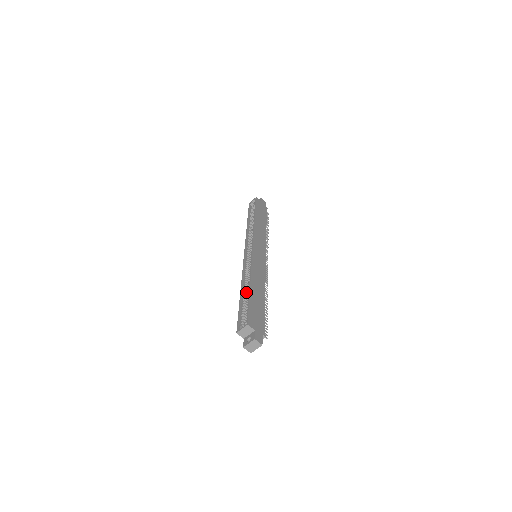
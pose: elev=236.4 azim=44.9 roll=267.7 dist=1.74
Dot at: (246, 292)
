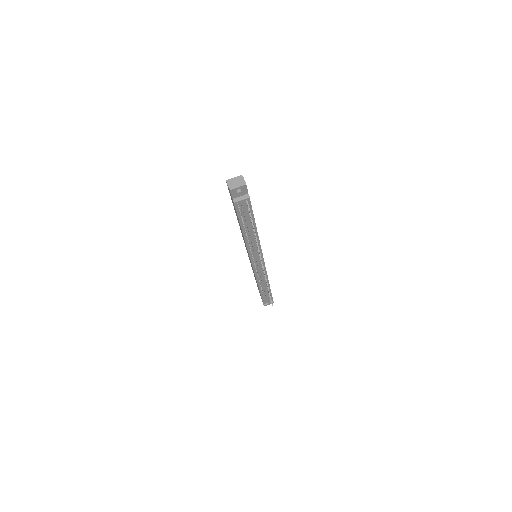
Dot at: occluded
